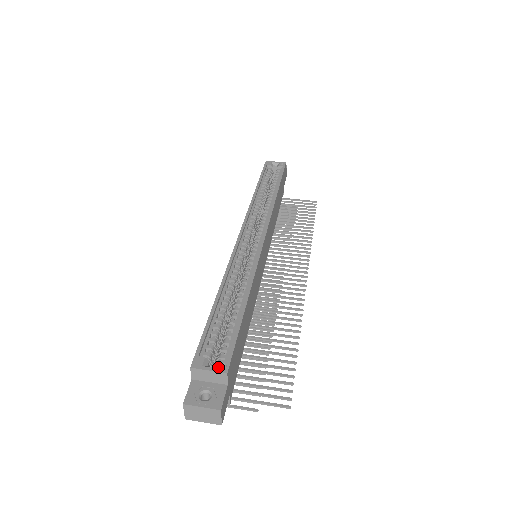
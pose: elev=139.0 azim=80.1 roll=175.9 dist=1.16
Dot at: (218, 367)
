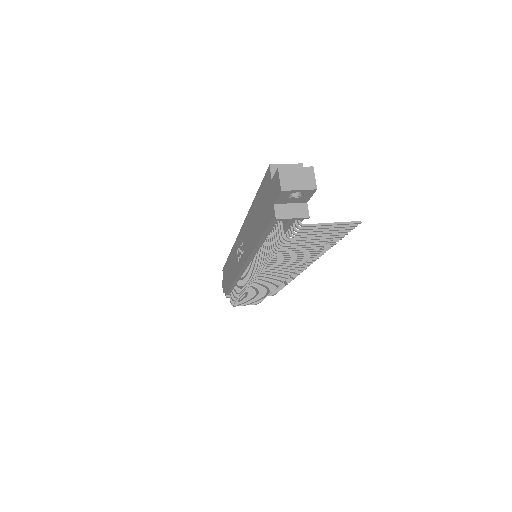
Dot at: (292, 166)
